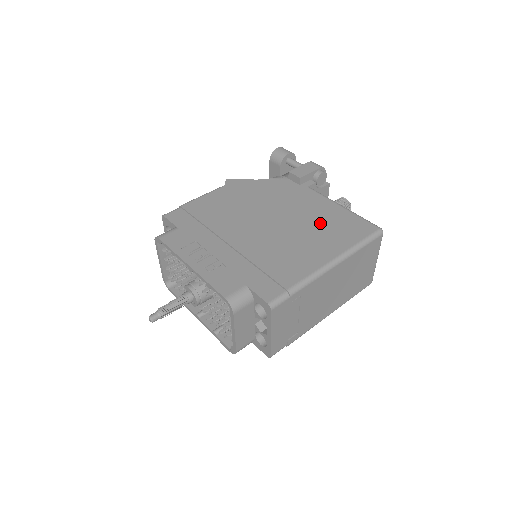
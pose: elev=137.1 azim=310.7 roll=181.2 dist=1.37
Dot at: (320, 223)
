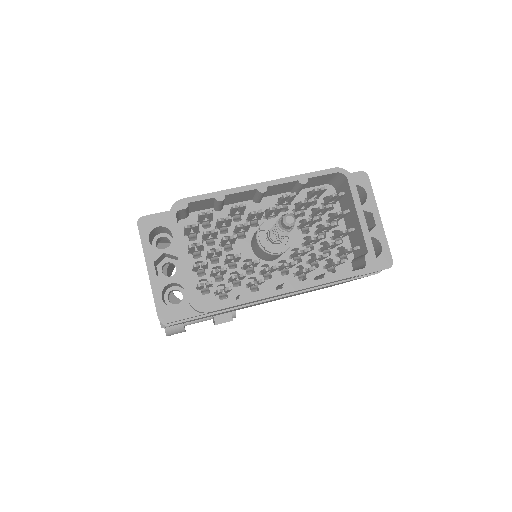
Dot at: occluded
